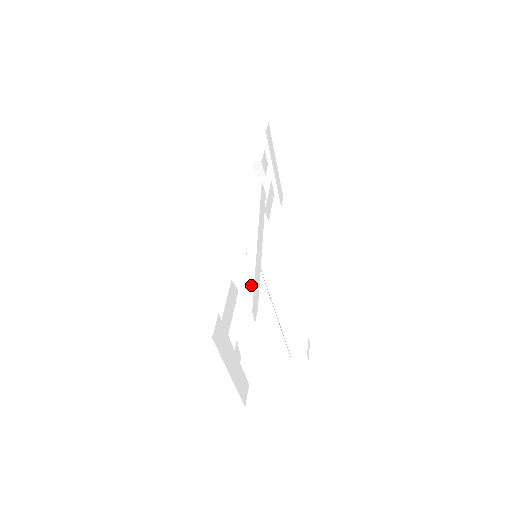
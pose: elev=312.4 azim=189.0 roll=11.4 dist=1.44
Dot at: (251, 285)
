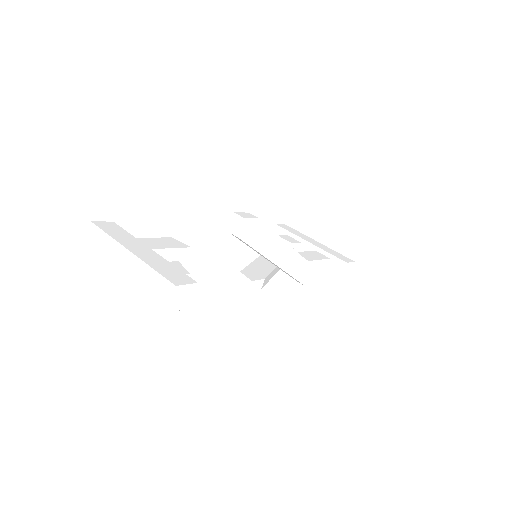
Dot at: occluded
